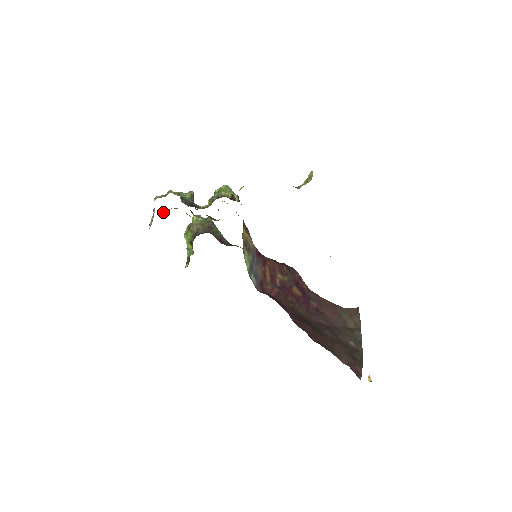
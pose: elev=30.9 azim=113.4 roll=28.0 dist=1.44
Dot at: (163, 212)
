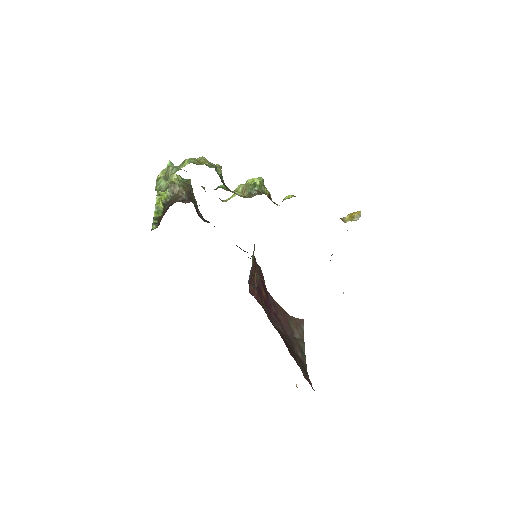
Dot at: occluded
